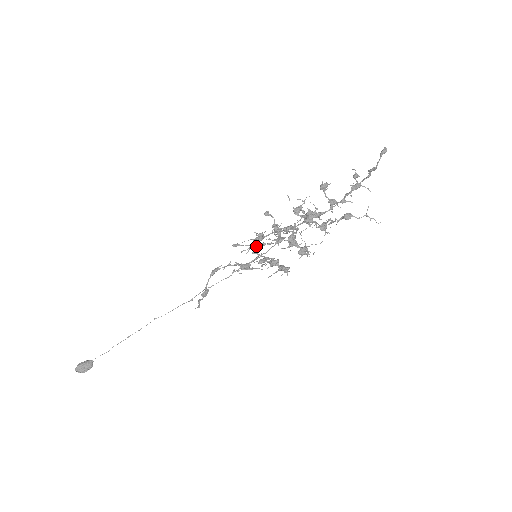
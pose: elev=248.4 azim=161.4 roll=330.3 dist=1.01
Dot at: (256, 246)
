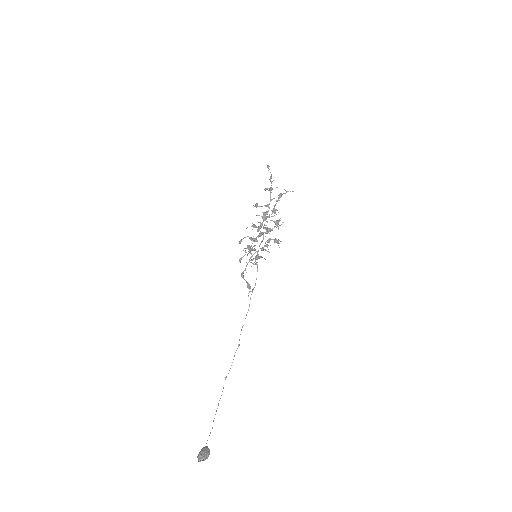
Dot at: (251, 249)
